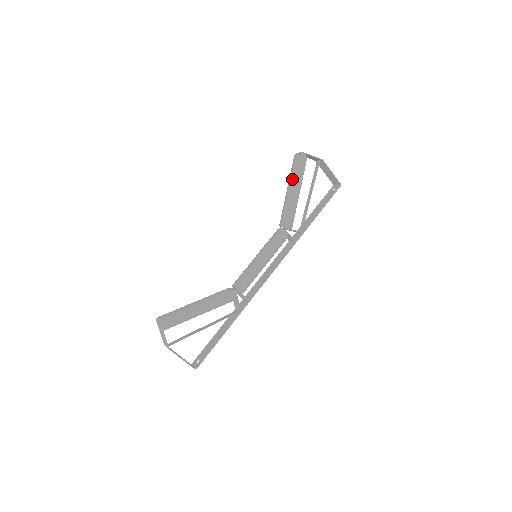
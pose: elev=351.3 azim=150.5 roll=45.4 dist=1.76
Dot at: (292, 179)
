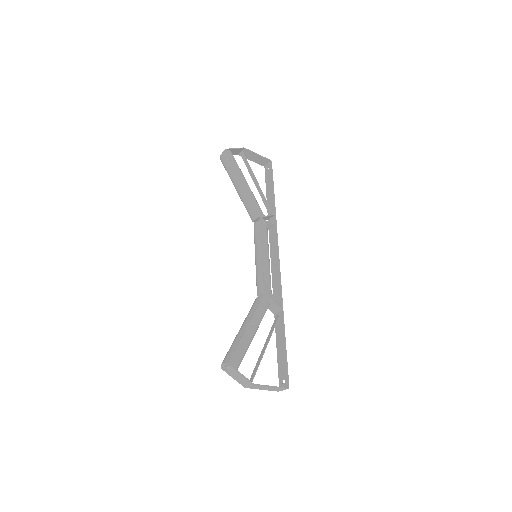
Dot at: (234, 176)
